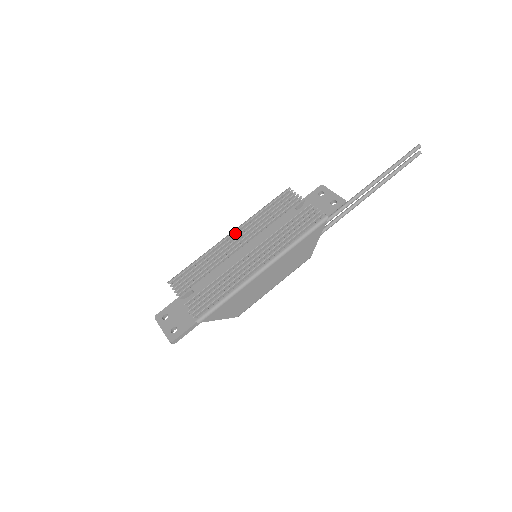
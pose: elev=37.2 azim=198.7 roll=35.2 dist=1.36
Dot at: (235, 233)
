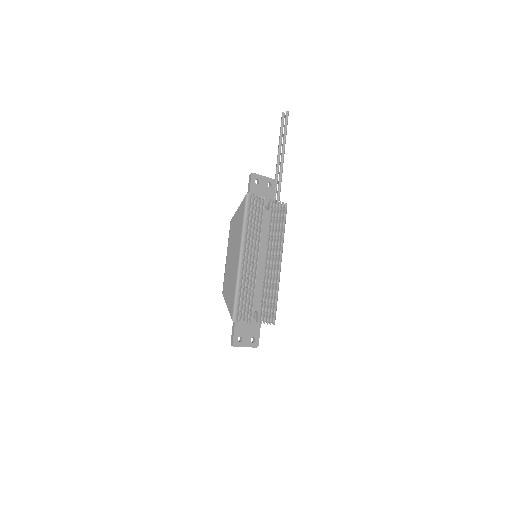
Dot at: (243, 253)
